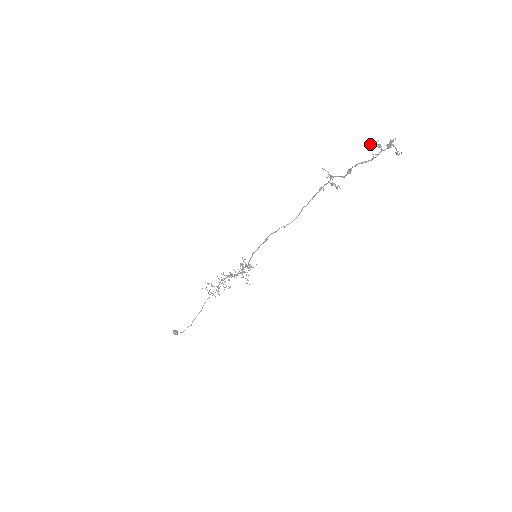
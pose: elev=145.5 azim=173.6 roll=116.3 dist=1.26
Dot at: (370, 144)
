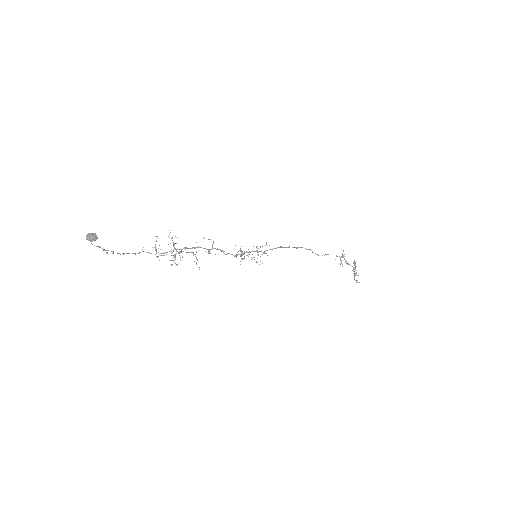
Dot at: (355, 263)
